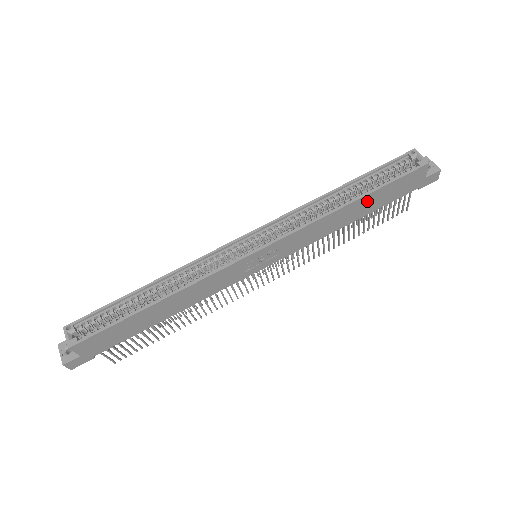
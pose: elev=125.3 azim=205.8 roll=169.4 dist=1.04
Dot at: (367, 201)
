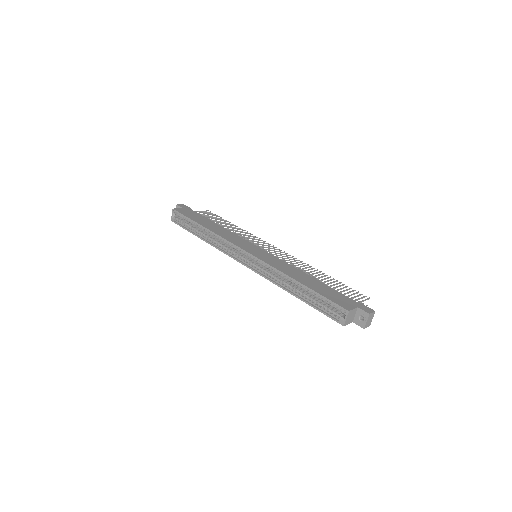
Dot at: occluded
